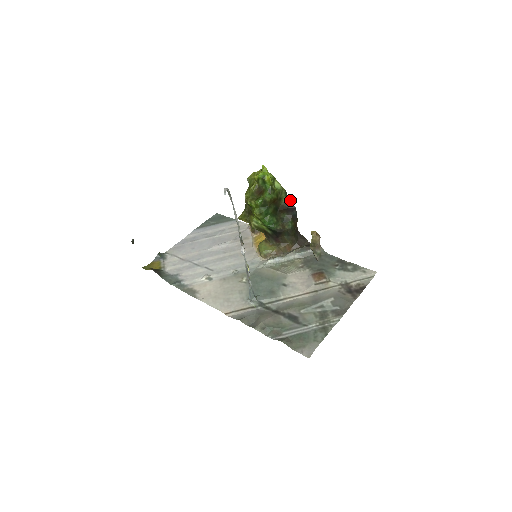
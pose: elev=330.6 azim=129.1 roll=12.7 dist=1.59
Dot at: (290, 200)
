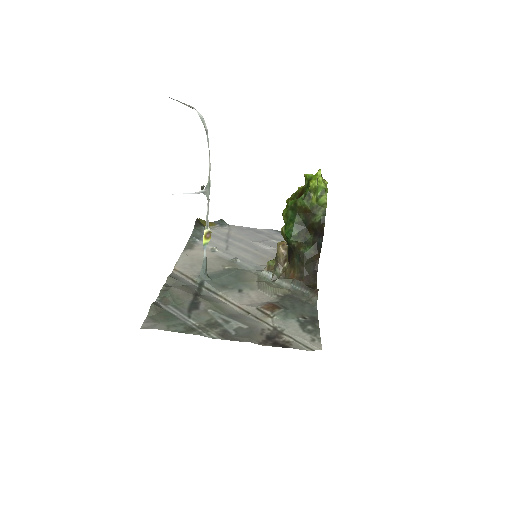
Dot at: (324, 223)
